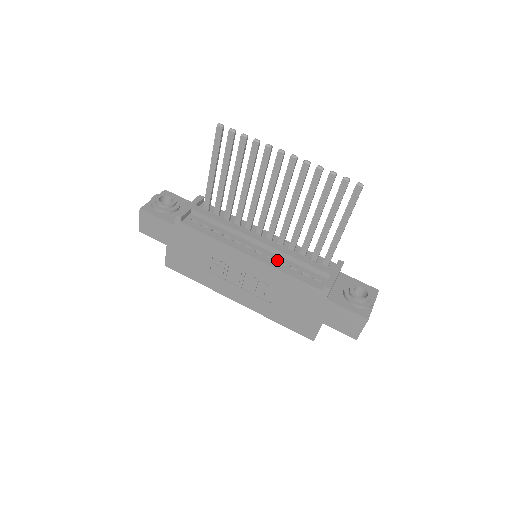
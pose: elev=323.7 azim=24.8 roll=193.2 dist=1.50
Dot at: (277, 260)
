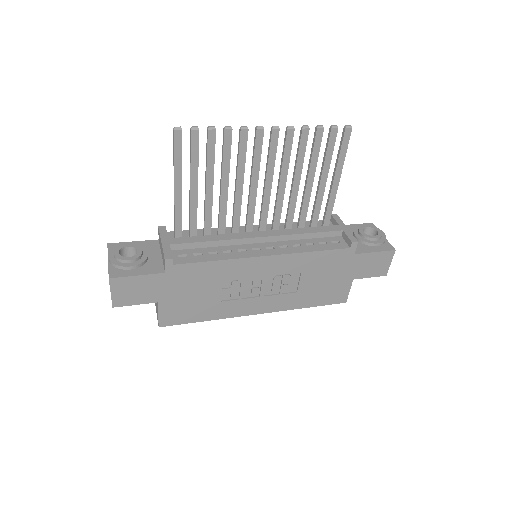
Dot at: (290, 245)
